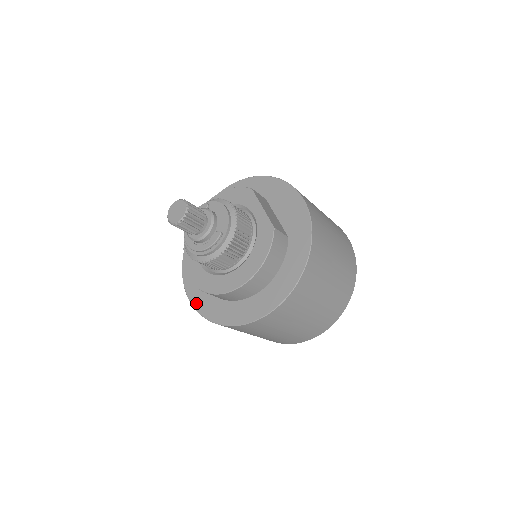
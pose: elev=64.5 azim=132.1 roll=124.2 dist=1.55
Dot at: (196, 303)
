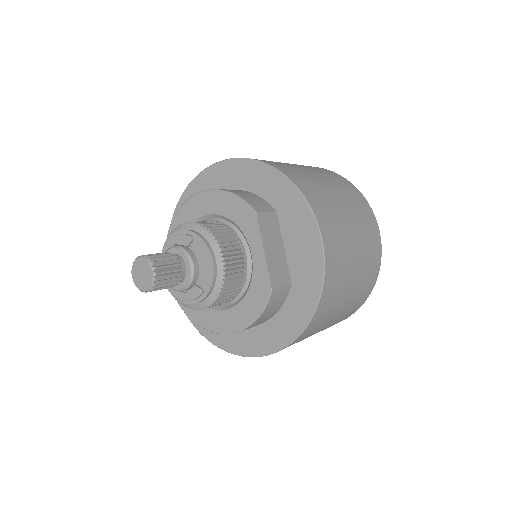
Dot at: occluded
